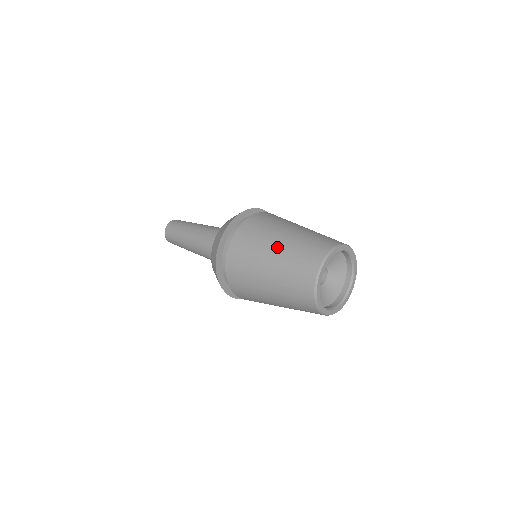
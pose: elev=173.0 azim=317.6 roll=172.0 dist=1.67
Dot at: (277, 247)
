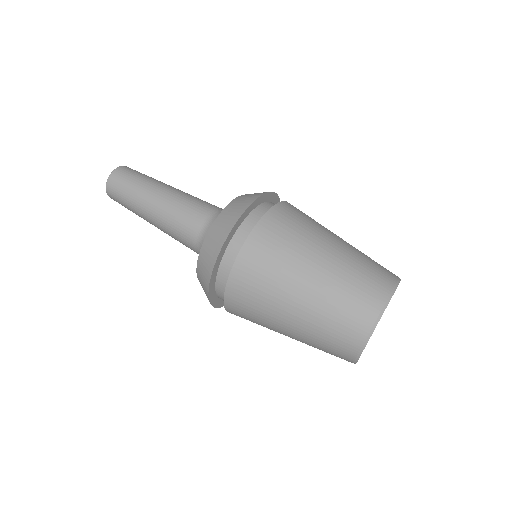
Dot at: (313, 279)
